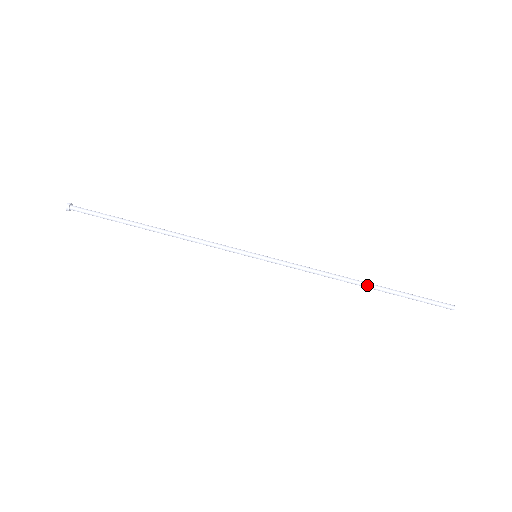
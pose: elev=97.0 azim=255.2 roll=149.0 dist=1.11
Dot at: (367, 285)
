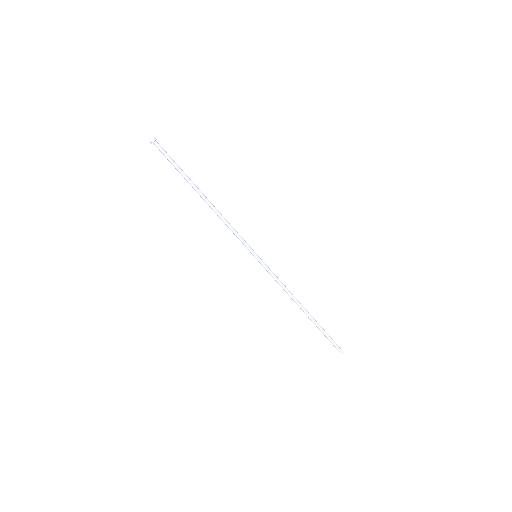
Dot at: (307, 313)
